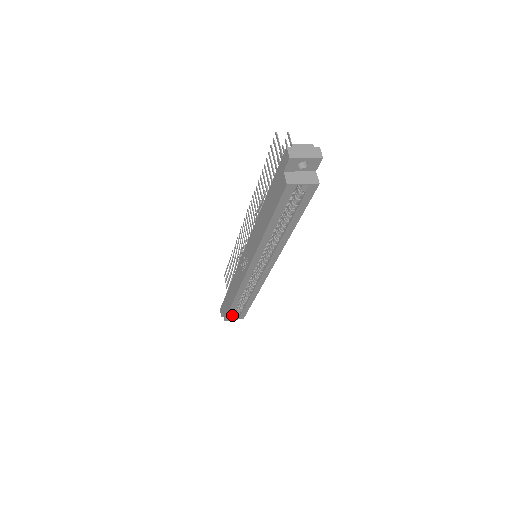
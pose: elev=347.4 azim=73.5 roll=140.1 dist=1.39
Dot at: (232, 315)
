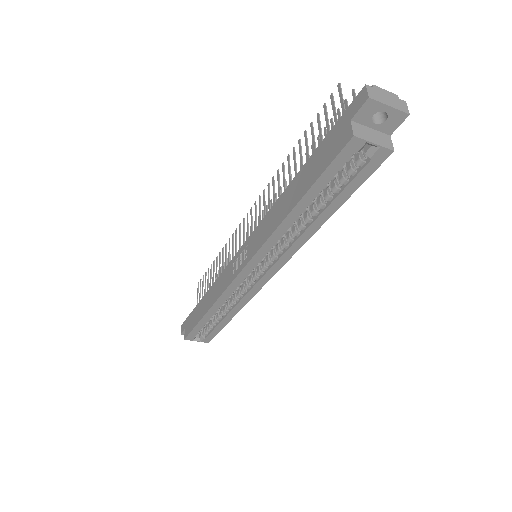
Dot at: occluded
